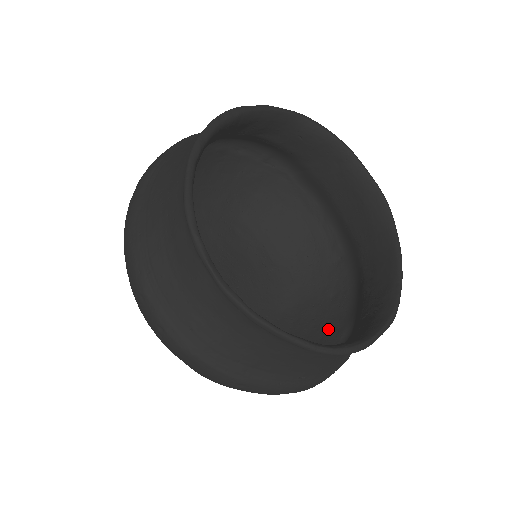
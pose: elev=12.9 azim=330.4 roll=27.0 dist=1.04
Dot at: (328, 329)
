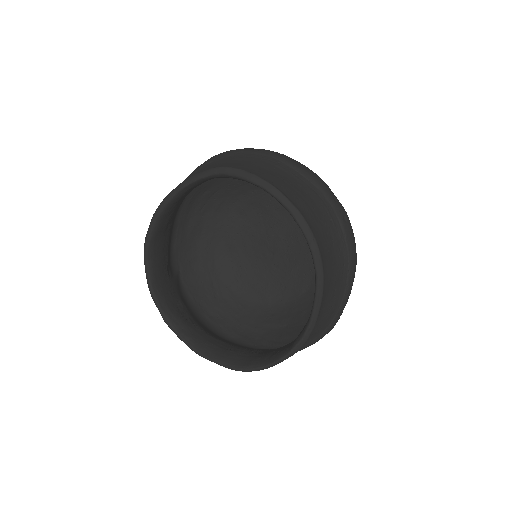
Dot at: occluded
